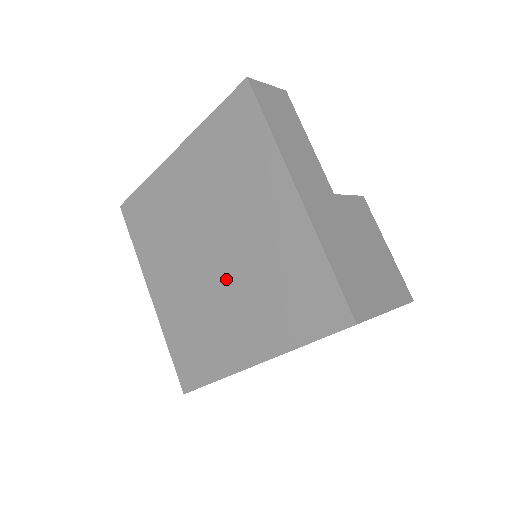
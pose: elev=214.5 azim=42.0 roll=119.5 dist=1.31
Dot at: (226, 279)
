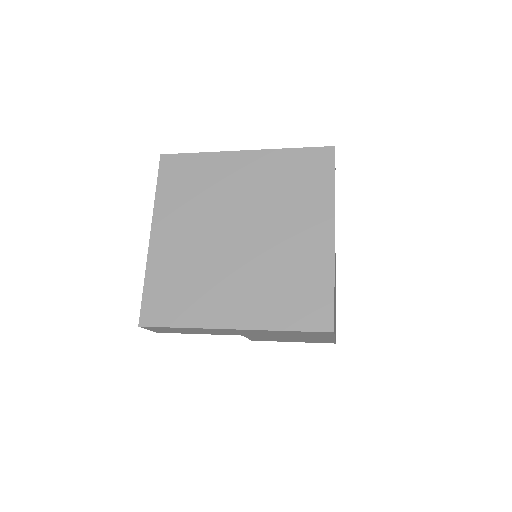
Dot at: (241, 258)
